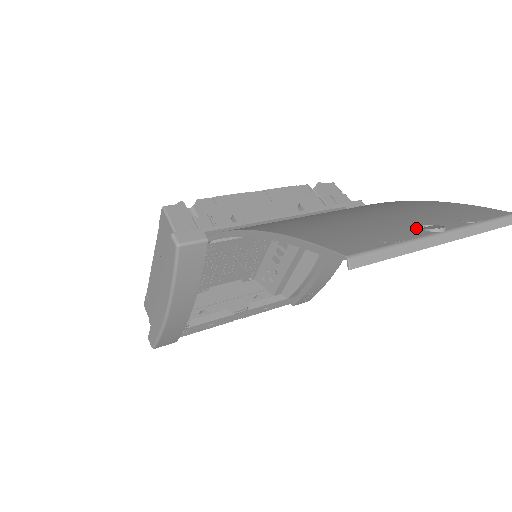
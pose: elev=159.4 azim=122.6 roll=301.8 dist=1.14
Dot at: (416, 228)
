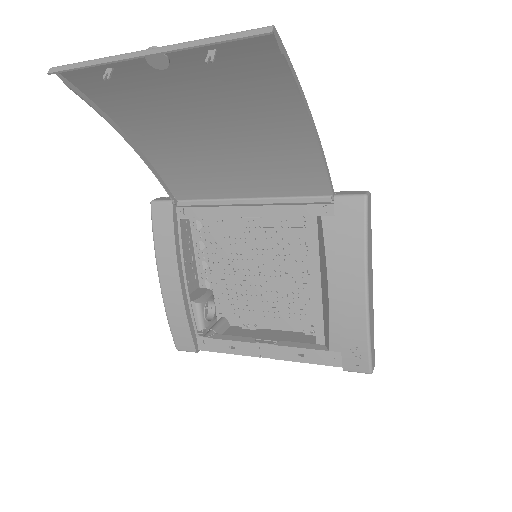
Dot at: (152, 64)
